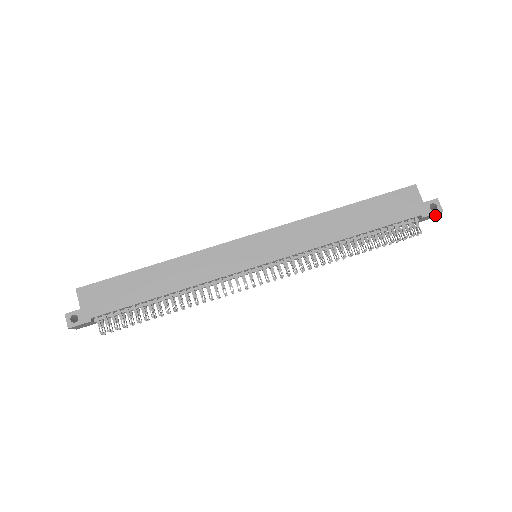
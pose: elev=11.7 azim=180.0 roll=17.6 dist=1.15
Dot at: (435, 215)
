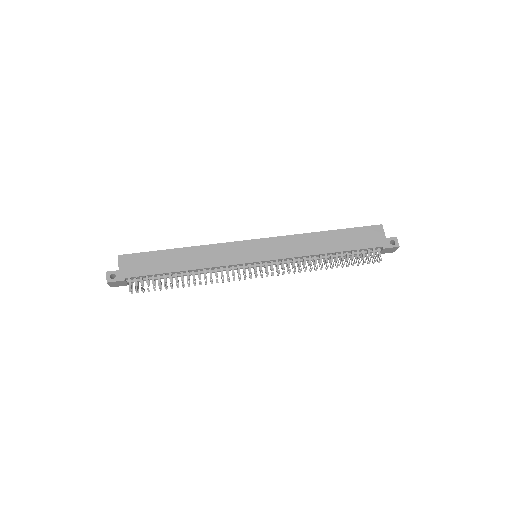
Dot at: (394, 249)
